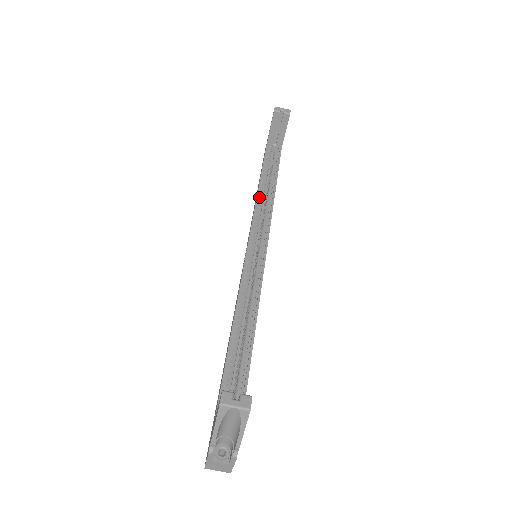
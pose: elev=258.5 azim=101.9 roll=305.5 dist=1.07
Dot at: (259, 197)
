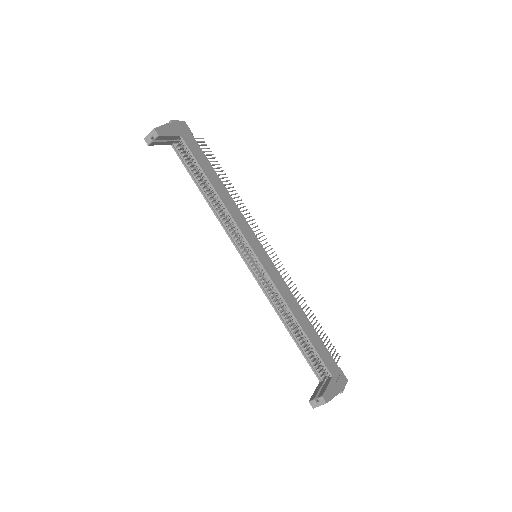
Dot at: (215, 211)
